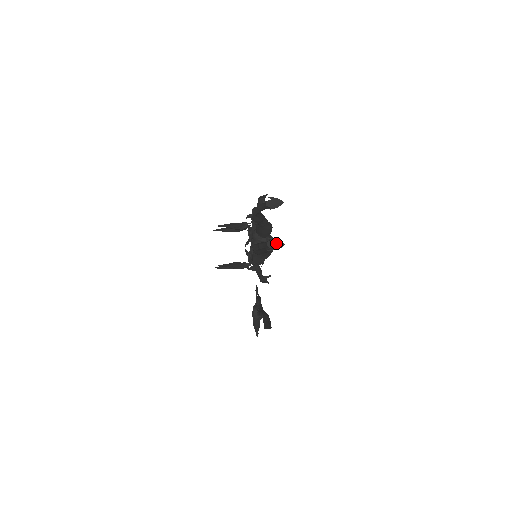
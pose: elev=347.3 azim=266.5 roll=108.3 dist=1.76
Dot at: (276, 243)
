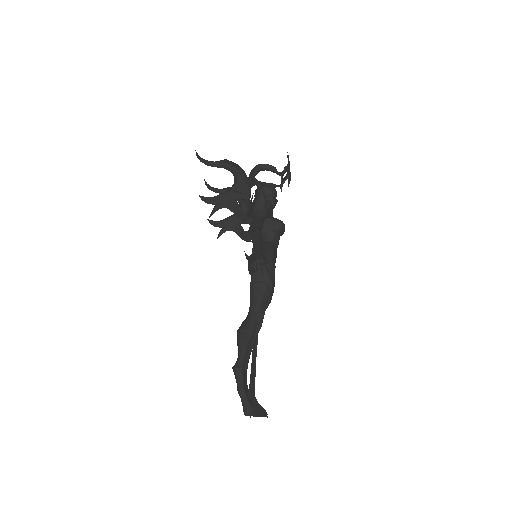
Dot at: occluded
